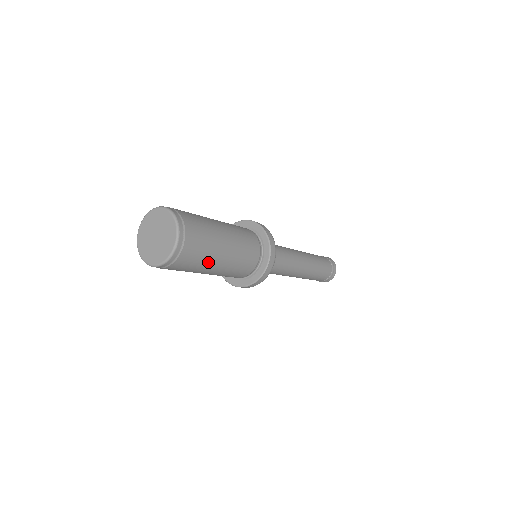
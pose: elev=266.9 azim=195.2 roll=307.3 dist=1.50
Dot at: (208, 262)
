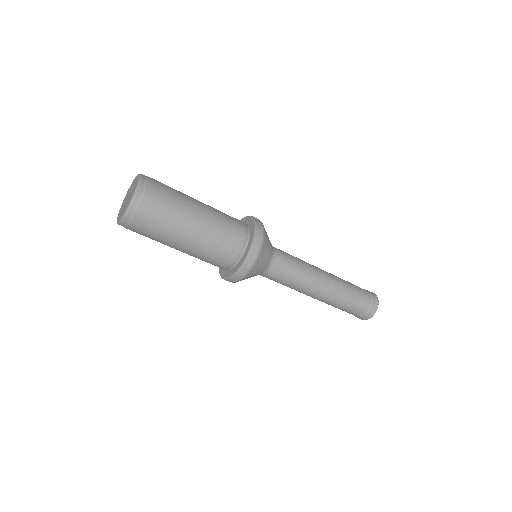
Dot at: (166, 240)
